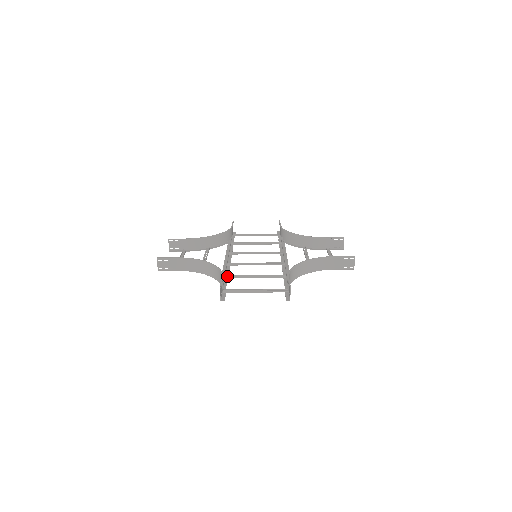
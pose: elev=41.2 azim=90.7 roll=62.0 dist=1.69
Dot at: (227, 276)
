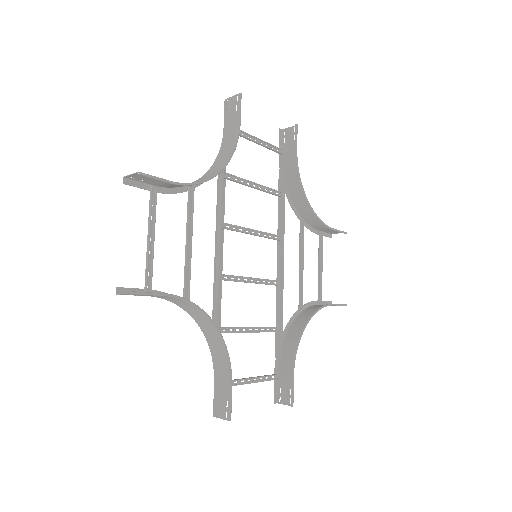
Dot at: occluded
